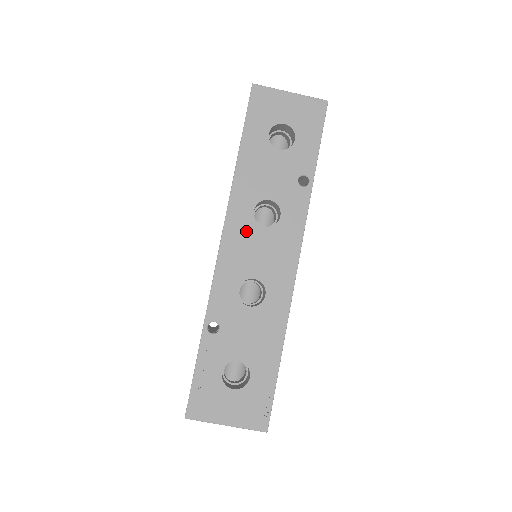
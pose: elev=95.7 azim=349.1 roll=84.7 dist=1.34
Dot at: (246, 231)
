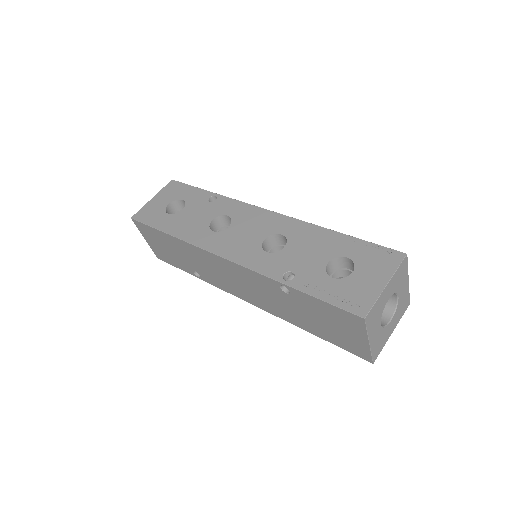
Dot at: (225, 239)
